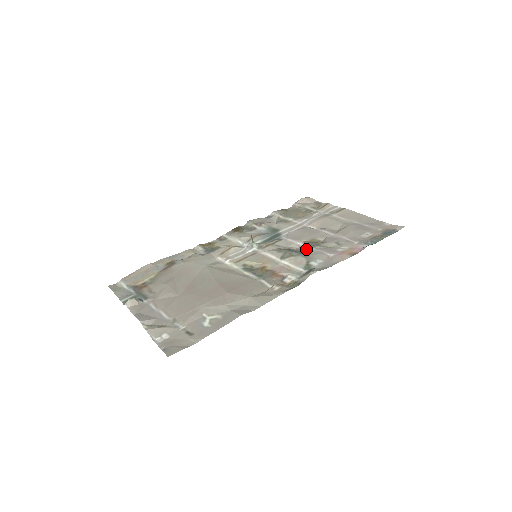
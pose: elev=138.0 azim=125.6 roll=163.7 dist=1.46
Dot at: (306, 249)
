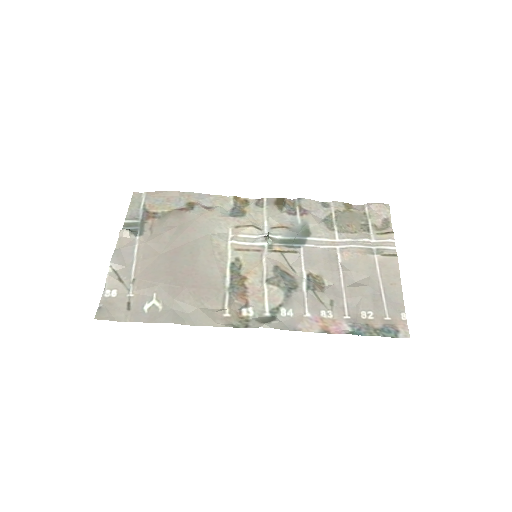
Dot at: (299, 286)
